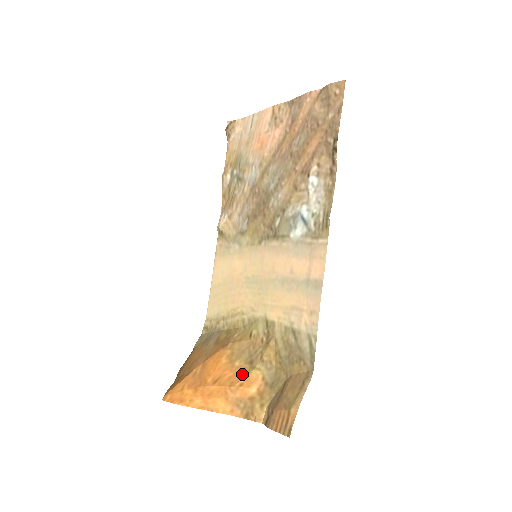
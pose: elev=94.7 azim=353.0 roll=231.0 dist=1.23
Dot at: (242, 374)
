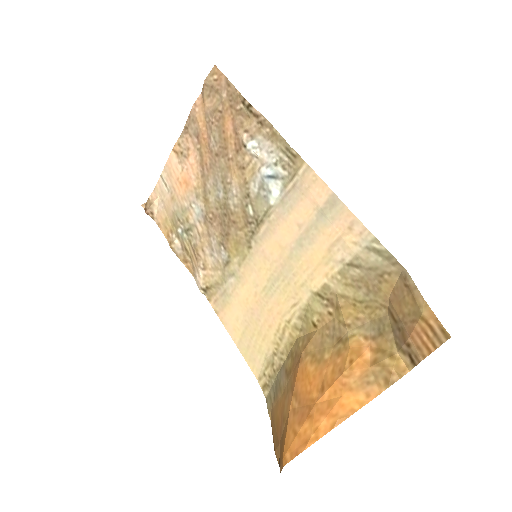
Dot at: (341, 355)
